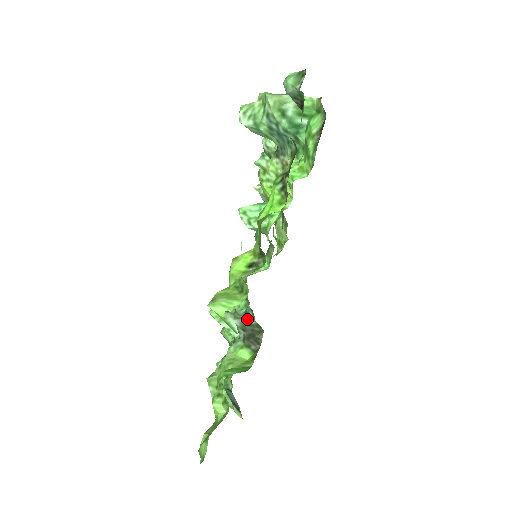
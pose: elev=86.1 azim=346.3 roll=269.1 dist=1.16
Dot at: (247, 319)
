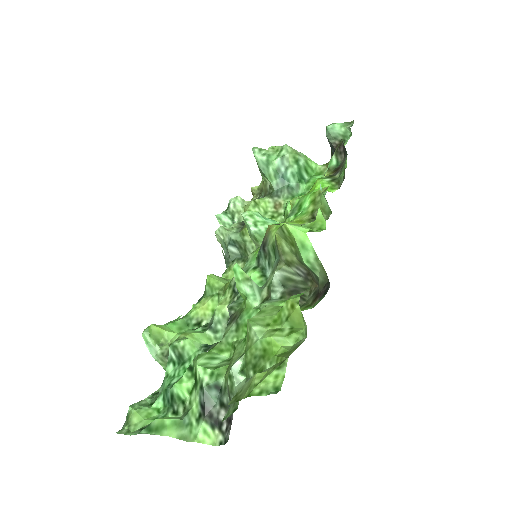
Dot at: (293, 273)
